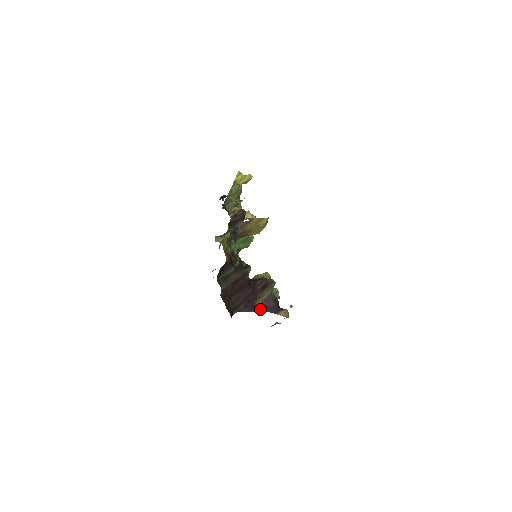
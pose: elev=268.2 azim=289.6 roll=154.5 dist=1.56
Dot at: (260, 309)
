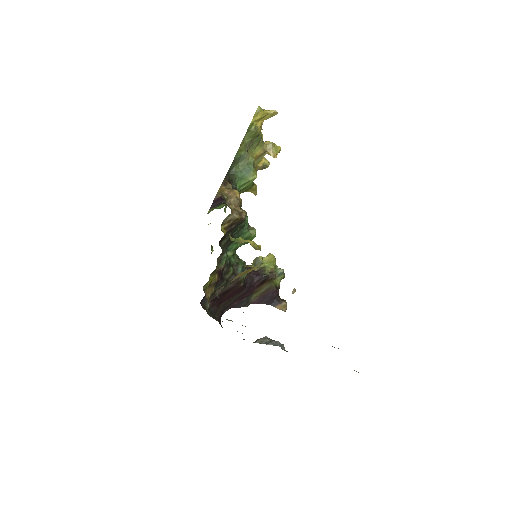
Dot at: (256, 302)
